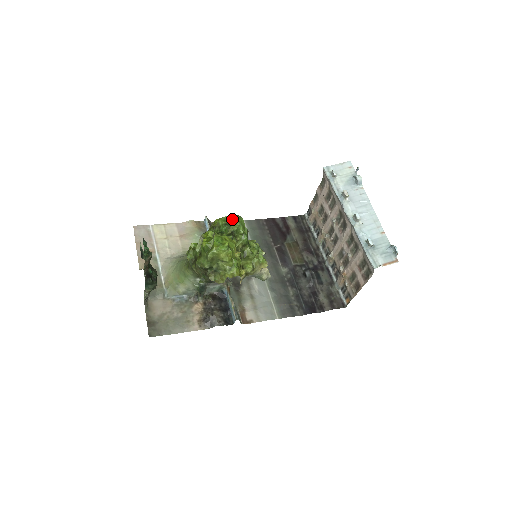
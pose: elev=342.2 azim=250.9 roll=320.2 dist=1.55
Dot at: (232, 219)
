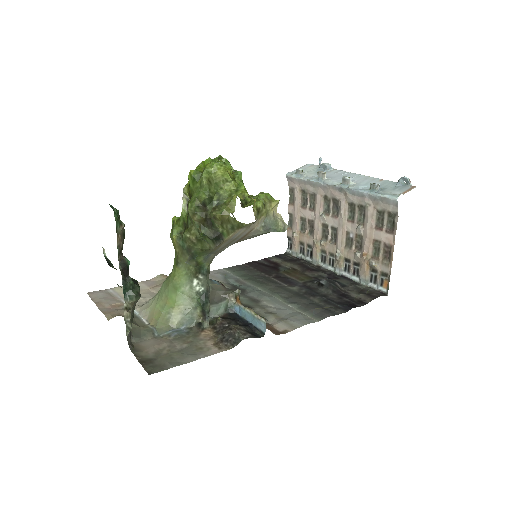
Dot at: (215, 158)
